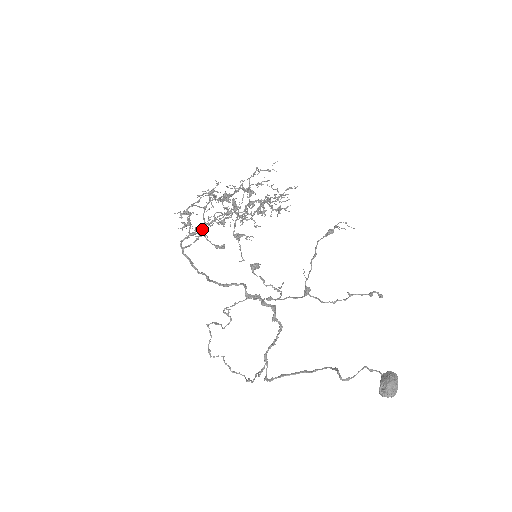
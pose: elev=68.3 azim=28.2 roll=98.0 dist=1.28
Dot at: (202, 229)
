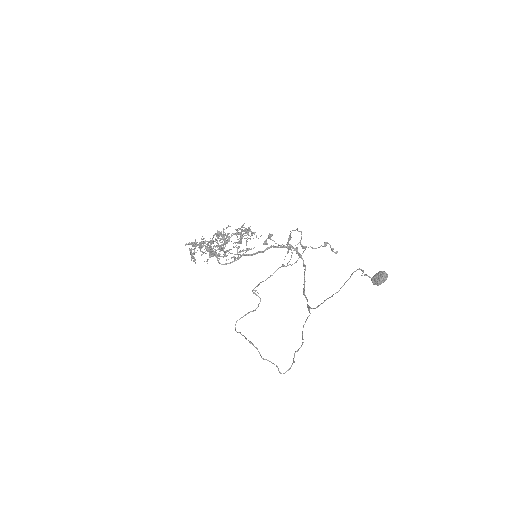
Dot at: (220, 234)
